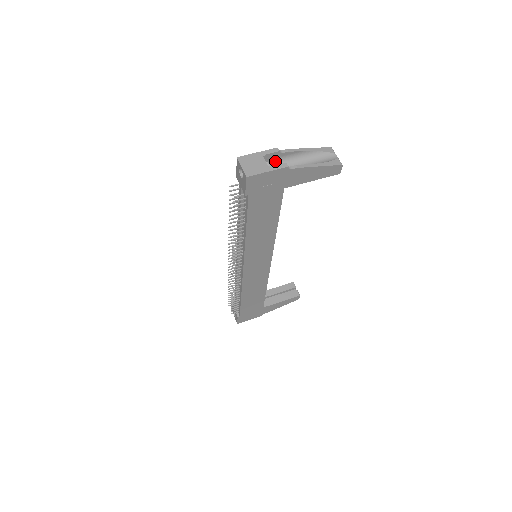
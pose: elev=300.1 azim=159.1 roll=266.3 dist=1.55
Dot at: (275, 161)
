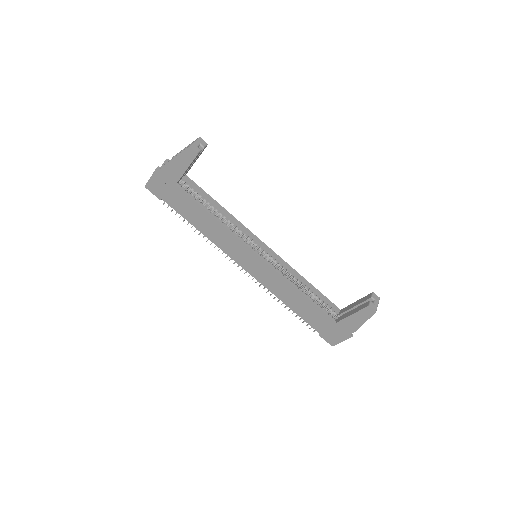
Dot at: occluded
